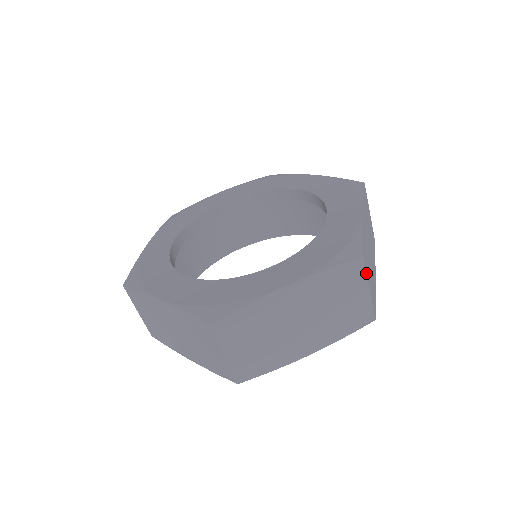
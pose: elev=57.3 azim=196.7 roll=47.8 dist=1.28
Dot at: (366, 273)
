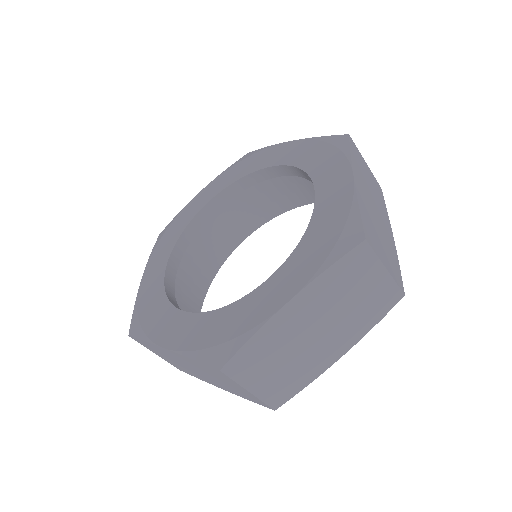
Dot at: (376, 254)
